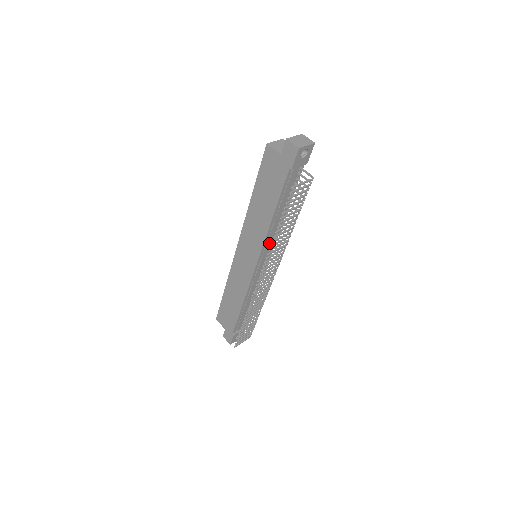
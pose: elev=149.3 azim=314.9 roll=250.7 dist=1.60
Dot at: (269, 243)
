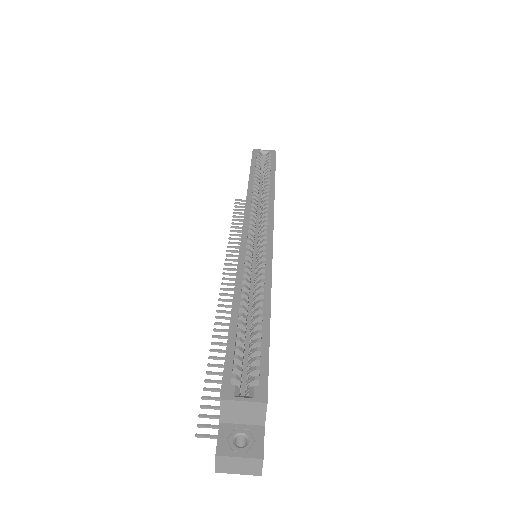
Dot at: occluded
